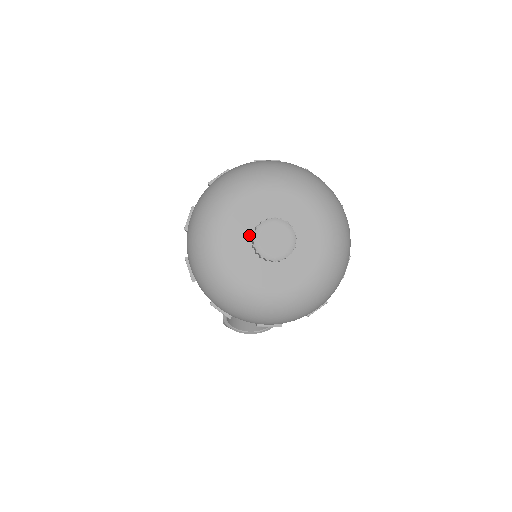
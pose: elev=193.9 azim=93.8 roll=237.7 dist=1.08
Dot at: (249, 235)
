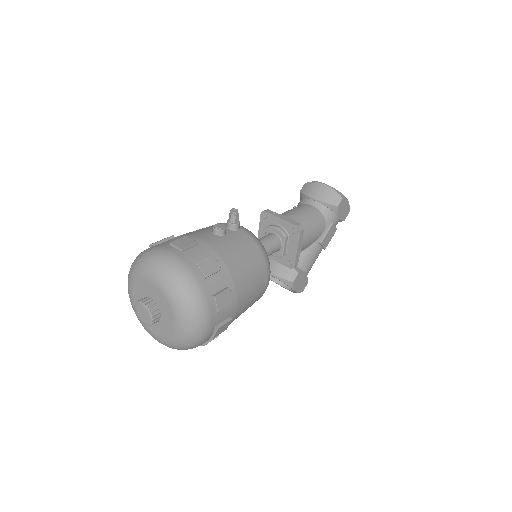
Dot at: occluded
